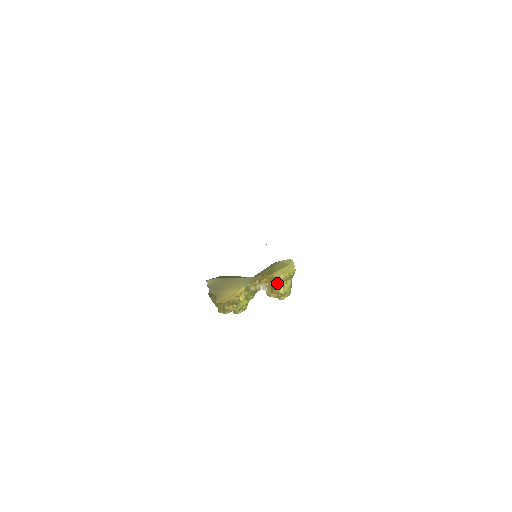
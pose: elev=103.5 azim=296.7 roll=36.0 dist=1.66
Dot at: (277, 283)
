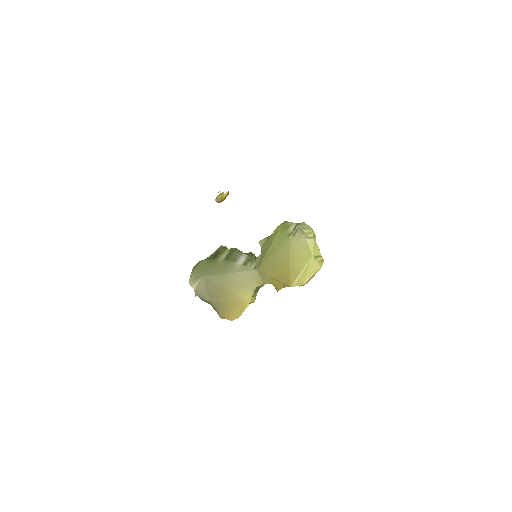
Dot at: occluded
